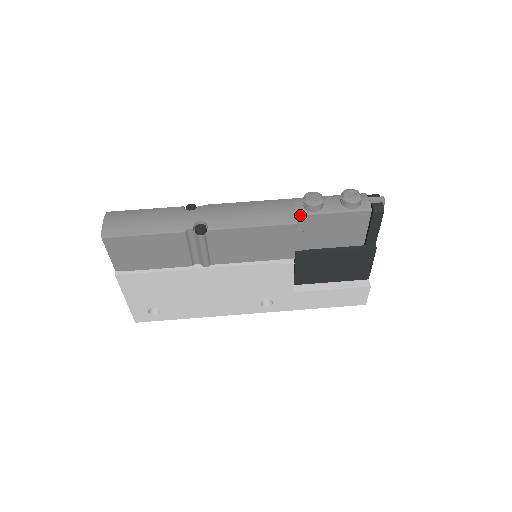
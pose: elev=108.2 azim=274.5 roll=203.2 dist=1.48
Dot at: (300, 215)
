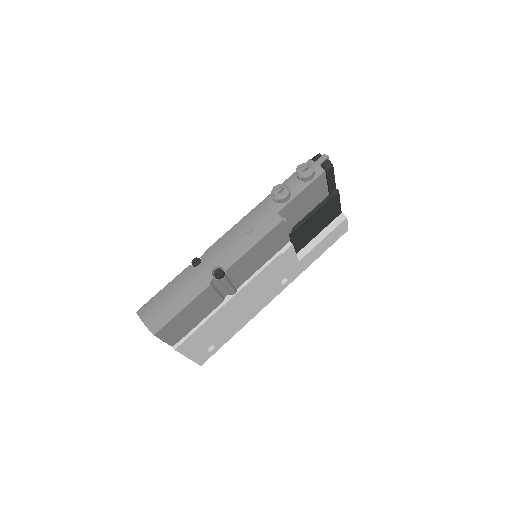
Dot at: (279, 211)
